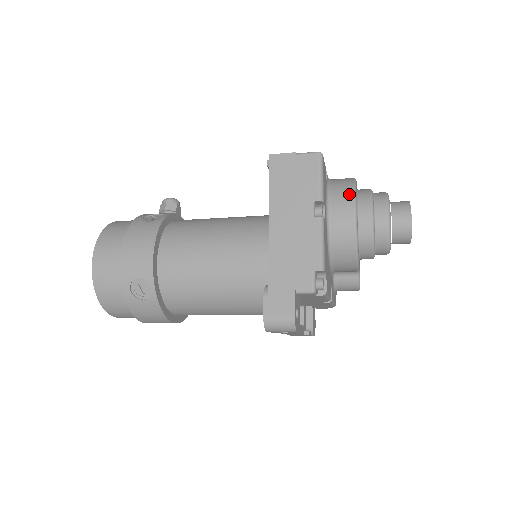
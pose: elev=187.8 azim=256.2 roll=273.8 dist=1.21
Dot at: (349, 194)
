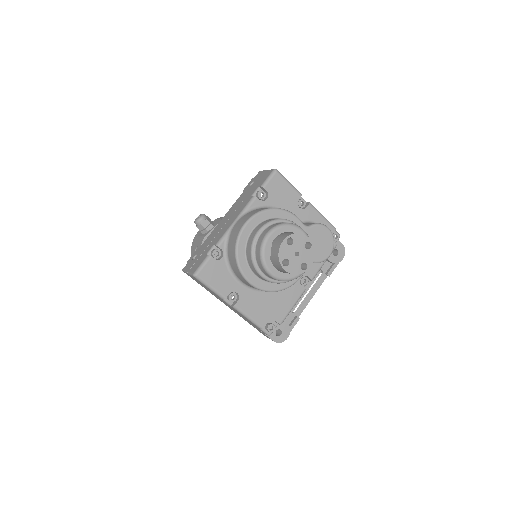
Dot at: (238, 271)
